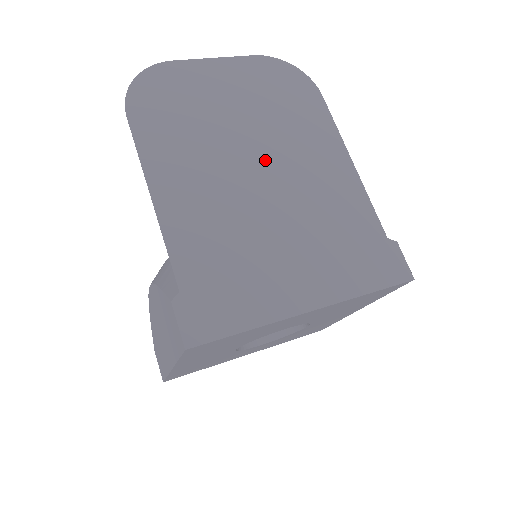
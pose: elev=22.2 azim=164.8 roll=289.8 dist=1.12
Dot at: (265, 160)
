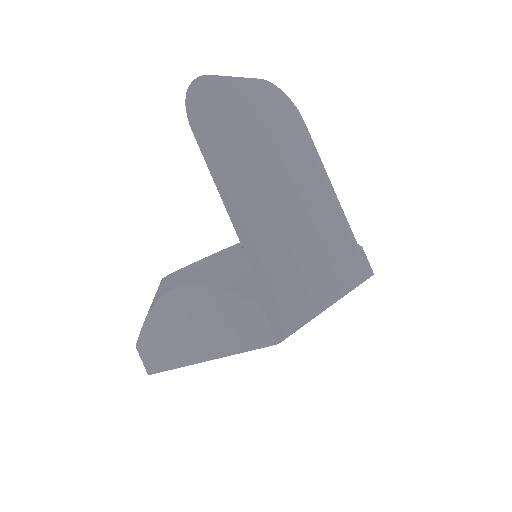
Dot at: (286, 179)
